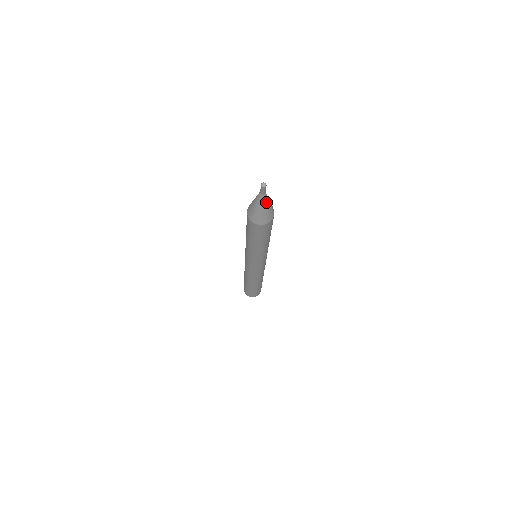
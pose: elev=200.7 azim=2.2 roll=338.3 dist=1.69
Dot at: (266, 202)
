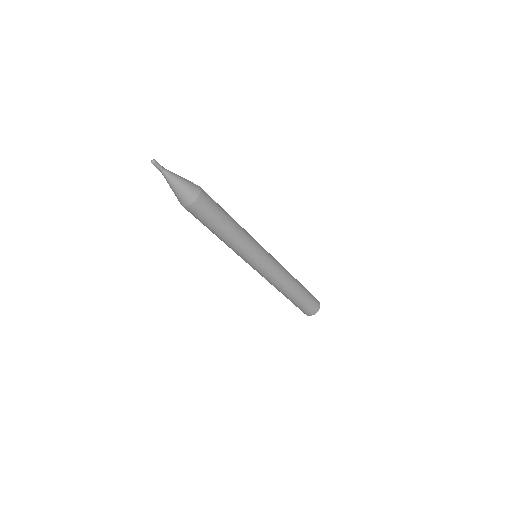
Dot at: (173, 179)
